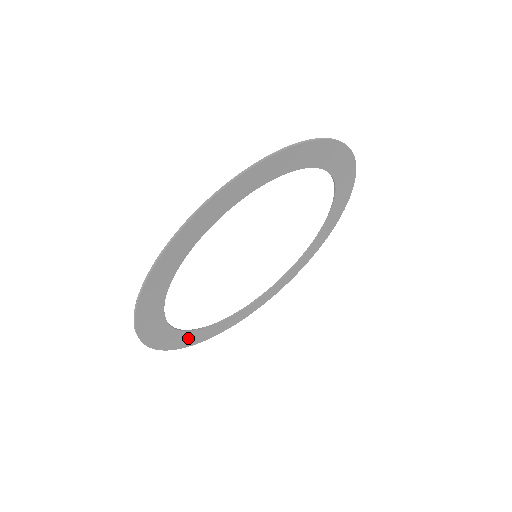
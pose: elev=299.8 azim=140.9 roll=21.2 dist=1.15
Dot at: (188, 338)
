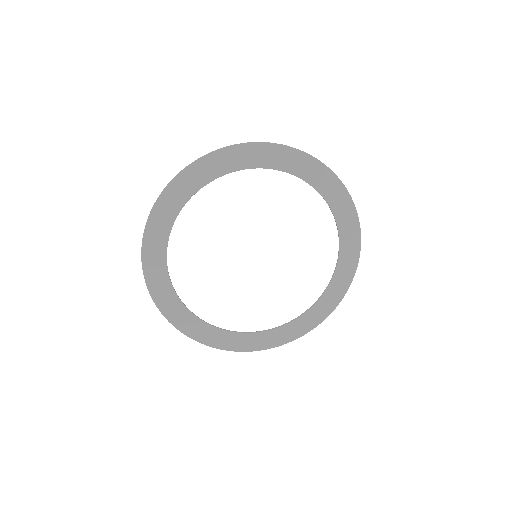
Dot at: (157, 270)
